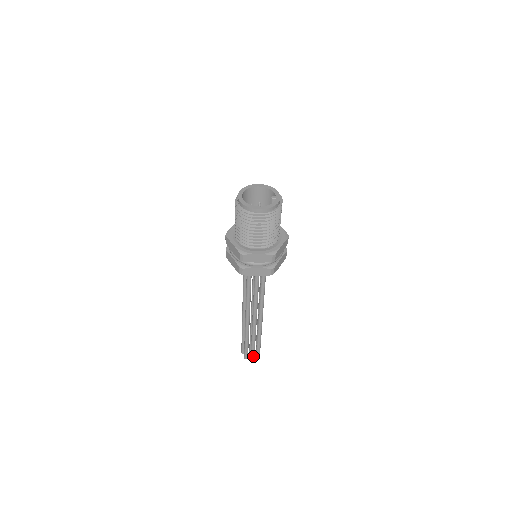
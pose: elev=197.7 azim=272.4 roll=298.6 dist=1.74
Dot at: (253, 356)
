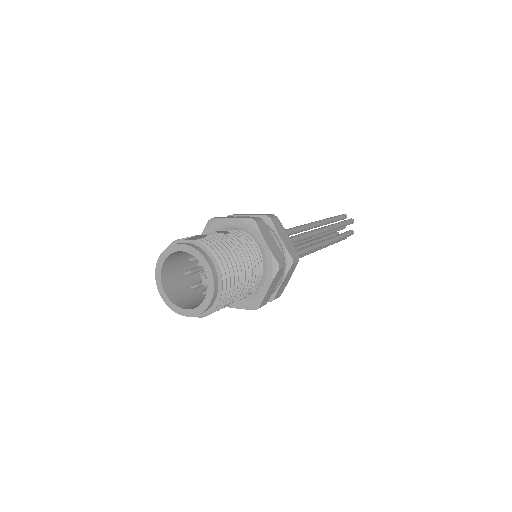
Dot at: occluded
